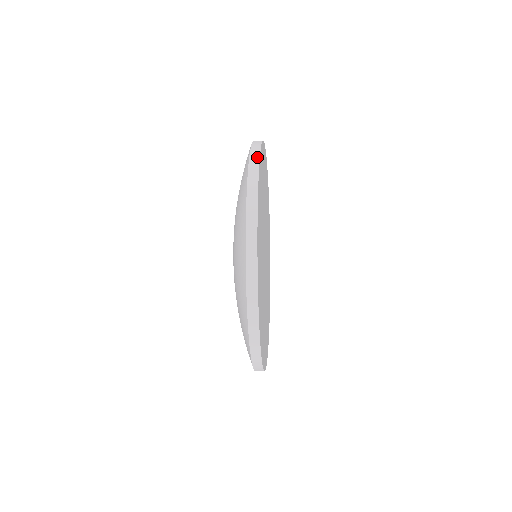
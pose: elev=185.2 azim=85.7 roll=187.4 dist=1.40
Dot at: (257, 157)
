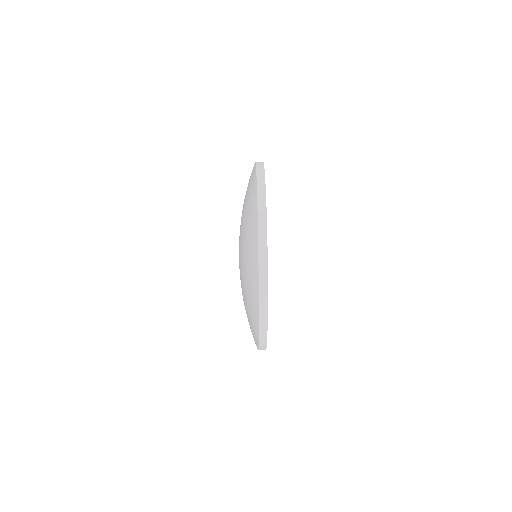
Dot at: (265, 264)
